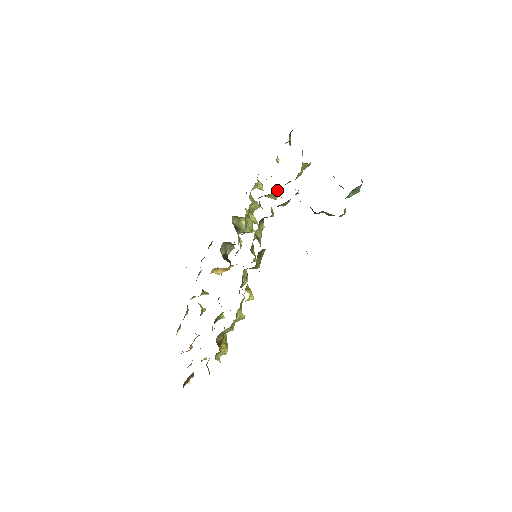
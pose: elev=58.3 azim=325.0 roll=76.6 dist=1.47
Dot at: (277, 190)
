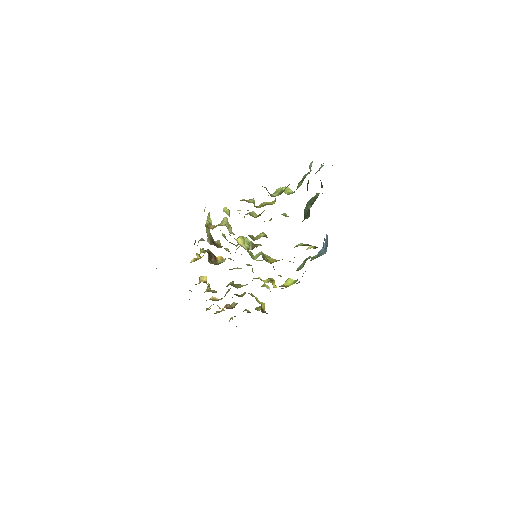
Dot at: occluded
